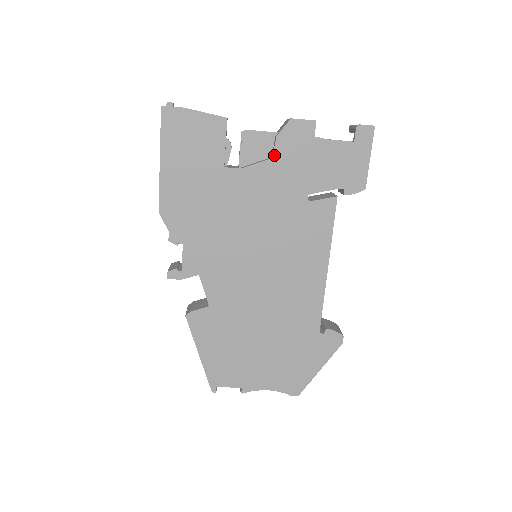
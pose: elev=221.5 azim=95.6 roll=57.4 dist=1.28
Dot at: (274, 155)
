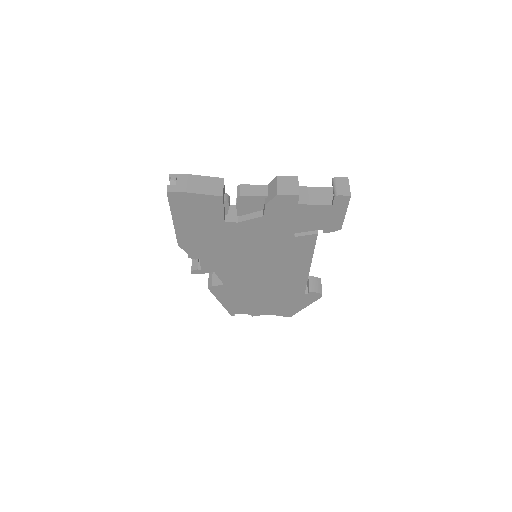
Dot at: (265, 215)
